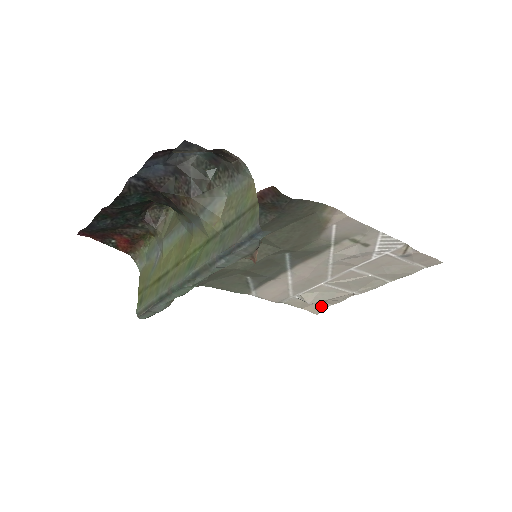
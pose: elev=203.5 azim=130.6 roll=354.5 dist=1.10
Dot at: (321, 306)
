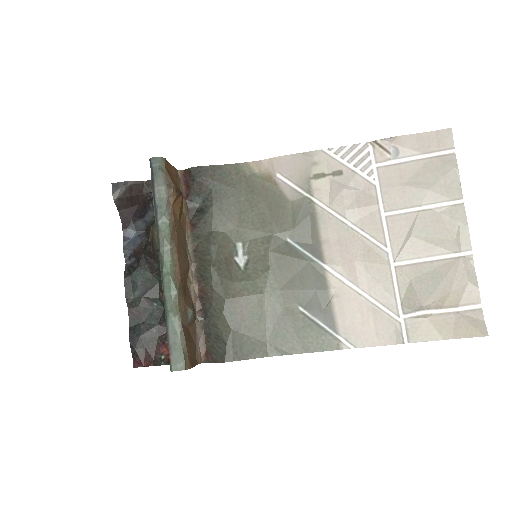
Dot at: (472, 318)
